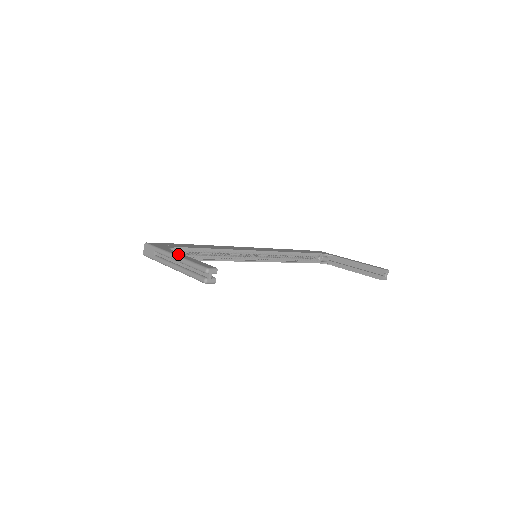
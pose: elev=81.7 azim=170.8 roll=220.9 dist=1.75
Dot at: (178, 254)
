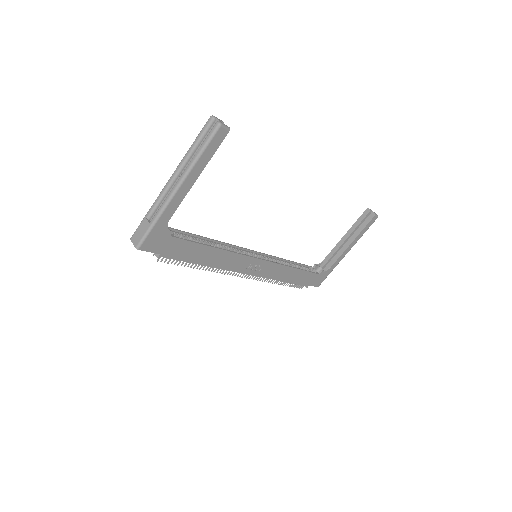
Dot at: occluded
